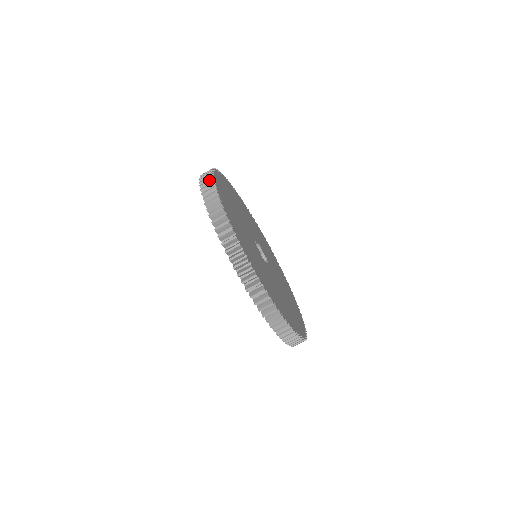
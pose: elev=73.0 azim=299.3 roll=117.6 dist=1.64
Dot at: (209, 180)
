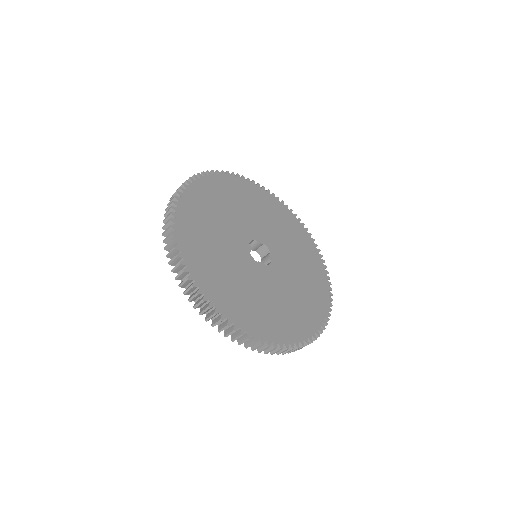
Dot at: (201, 303)
